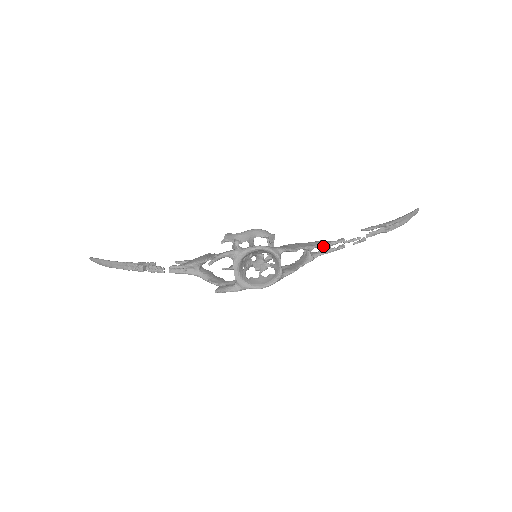
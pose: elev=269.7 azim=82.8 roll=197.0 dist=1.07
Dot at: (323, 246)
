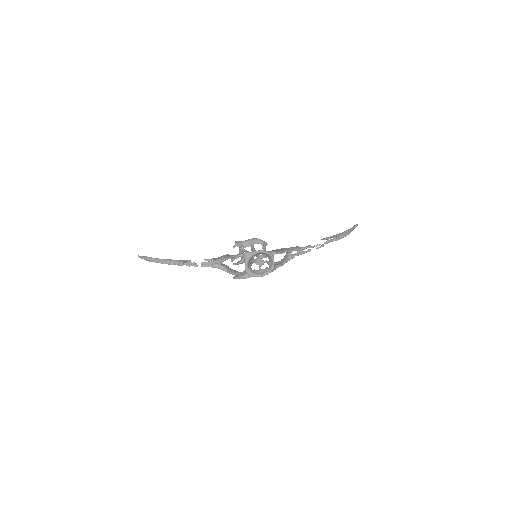
Dot at: (298, 250)
